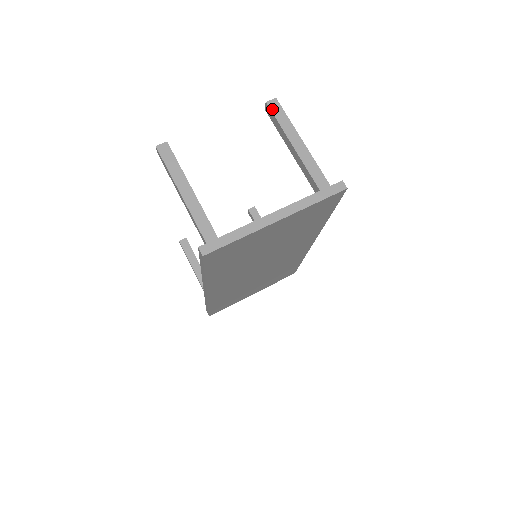
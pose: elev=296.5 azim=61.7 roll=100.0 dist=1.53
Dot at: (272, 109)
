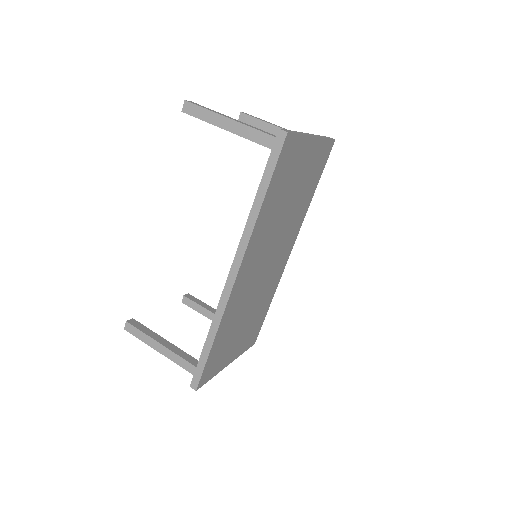
Dot at: (248, 115)
